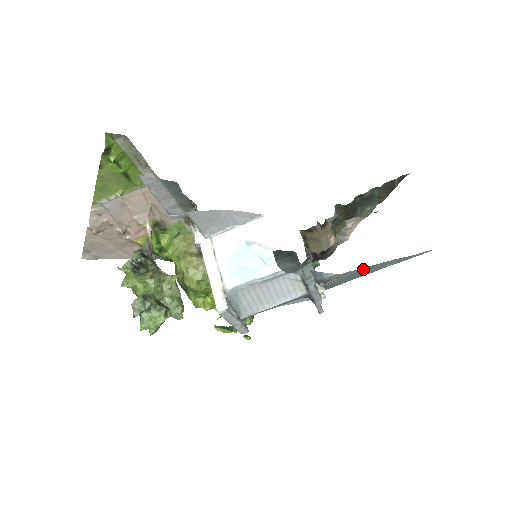
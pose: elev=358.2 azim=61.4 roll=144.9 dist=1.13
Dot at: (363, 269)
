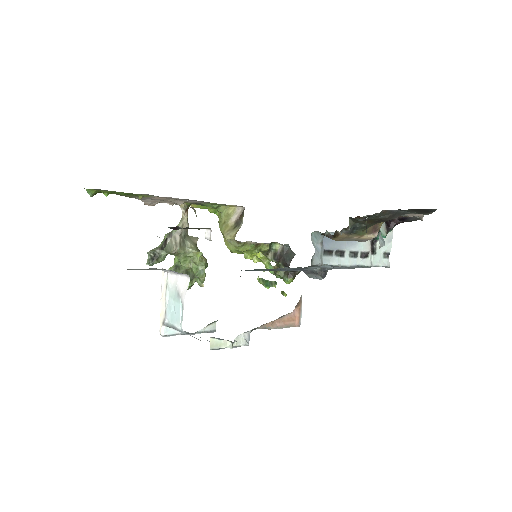
Dot at: occluded
